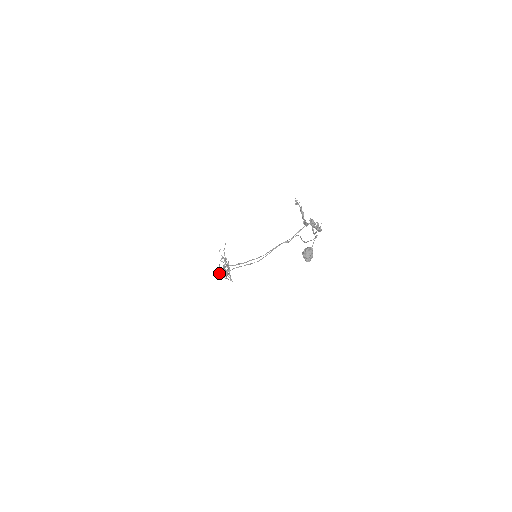
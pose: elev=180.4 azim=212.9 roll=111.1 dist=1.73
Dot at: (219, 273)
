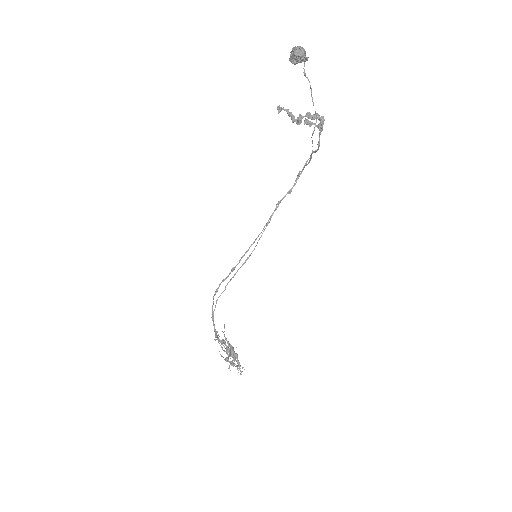
Dot at: (215, 337)
